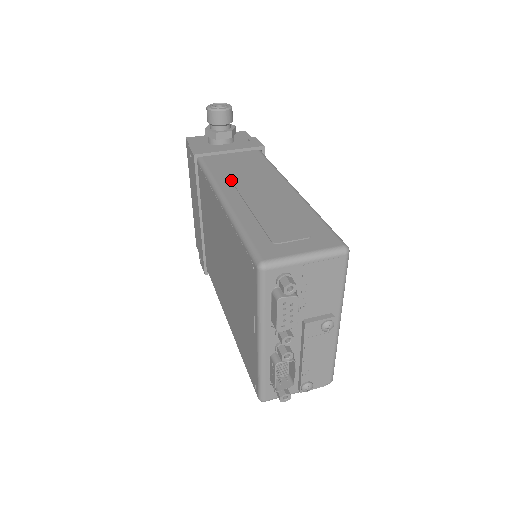
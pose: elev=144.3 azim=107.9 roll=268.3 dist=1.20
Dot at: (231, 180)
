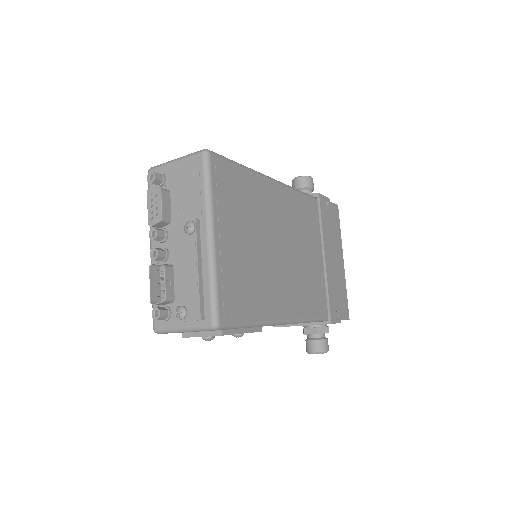
Dot at: occluded
